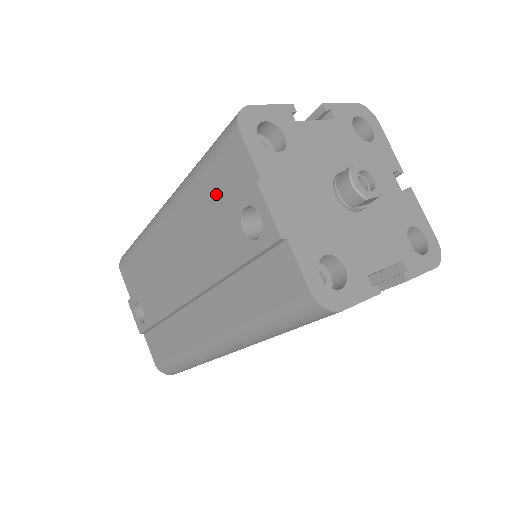
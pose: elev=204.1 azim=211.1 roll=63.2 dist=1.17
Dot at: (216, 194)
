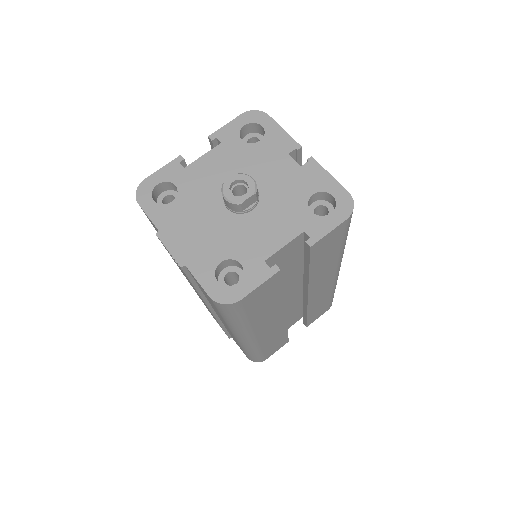
Dot at: occluded
